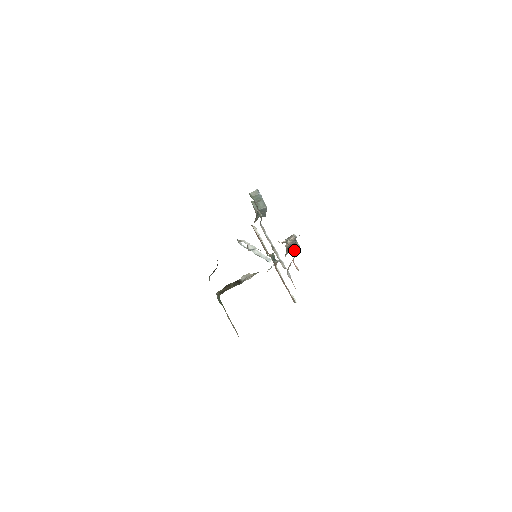
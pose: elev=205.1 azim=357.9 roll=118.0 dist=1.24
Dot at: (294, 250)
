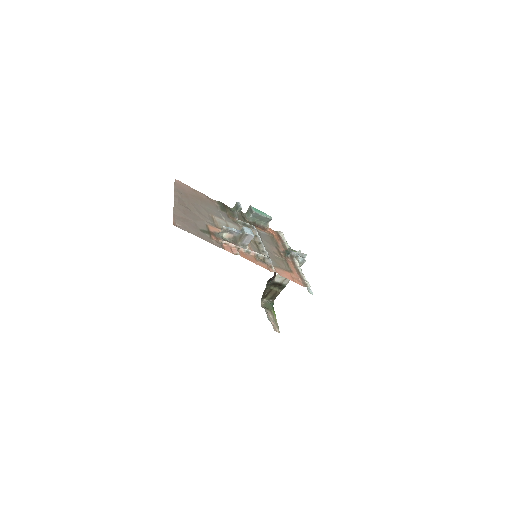
Dot at: (250, 238)
